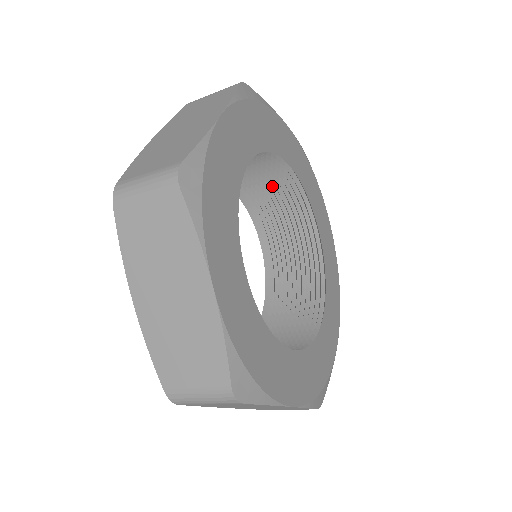
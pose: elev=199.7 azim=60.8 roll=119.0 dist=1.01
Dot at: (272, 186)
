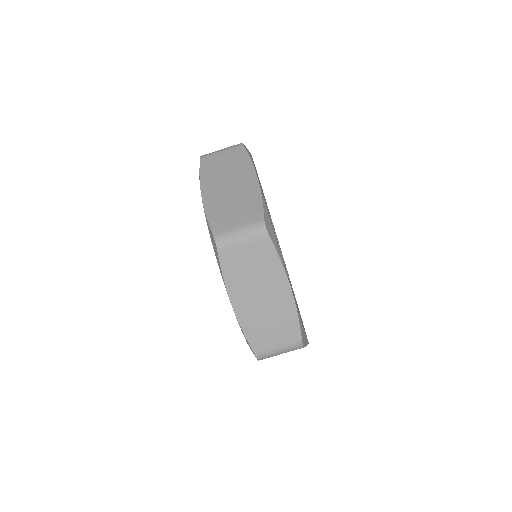
Dot at: occluded
